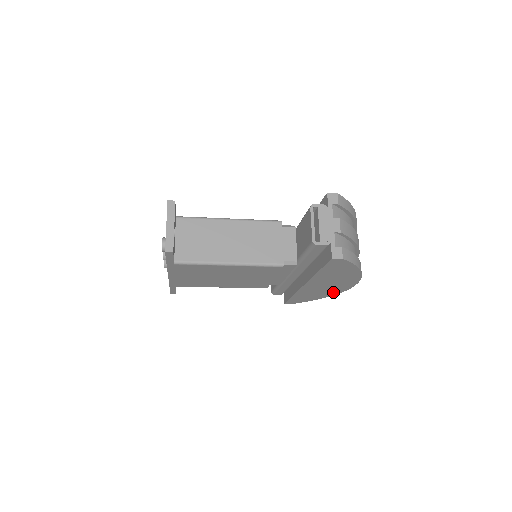
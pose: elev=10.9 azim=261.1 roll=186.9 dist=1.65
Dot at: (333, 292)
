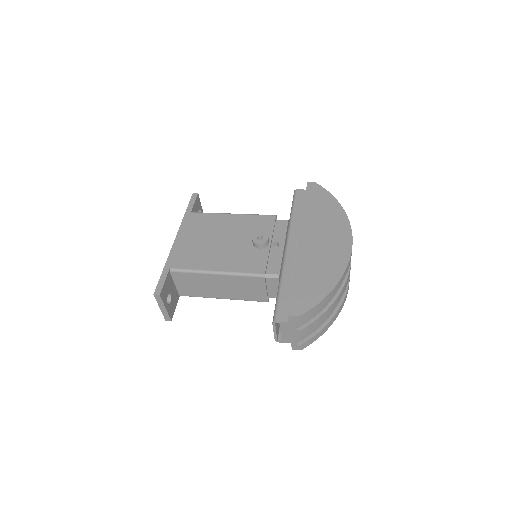
Dot at: occluded
